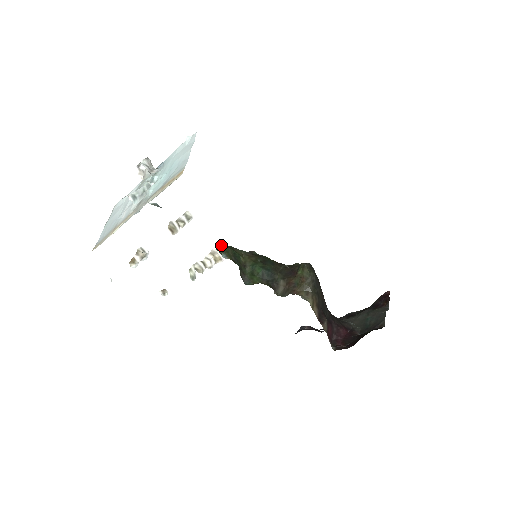
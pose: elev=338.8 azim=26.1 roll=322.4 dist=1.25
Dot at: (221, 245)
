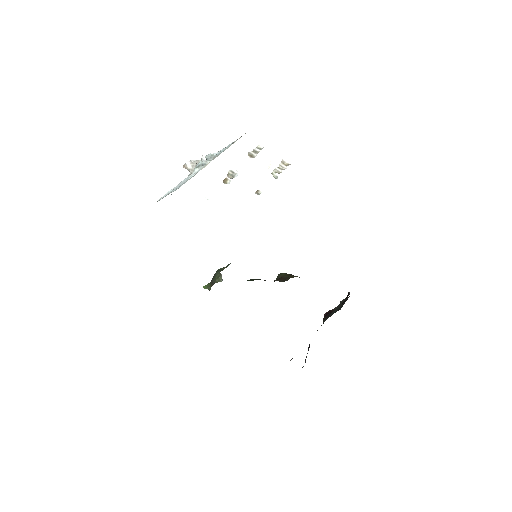
Dot at: (218, 269)
